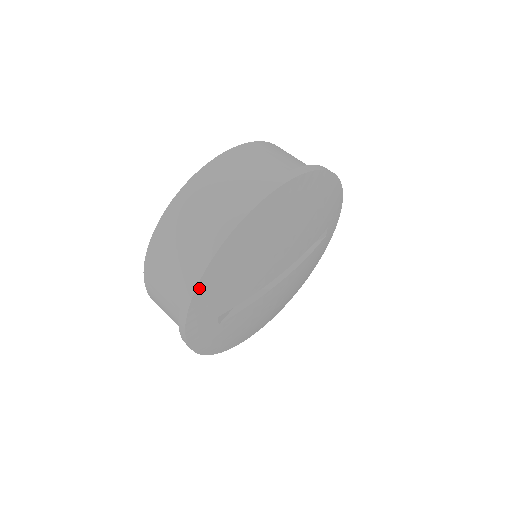
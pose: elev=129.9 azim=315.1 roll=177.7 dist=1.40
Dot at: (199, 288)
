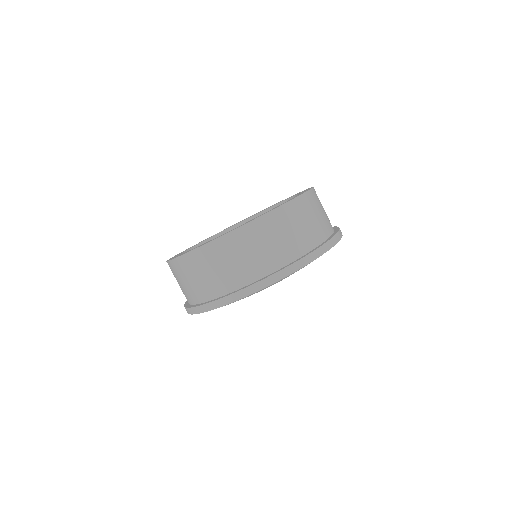
Dot at: (258, 291)
